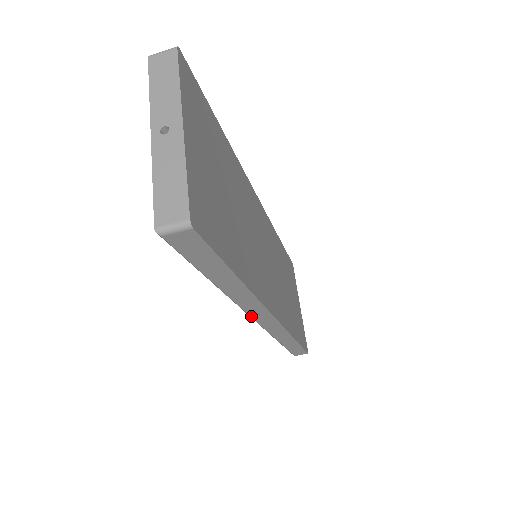
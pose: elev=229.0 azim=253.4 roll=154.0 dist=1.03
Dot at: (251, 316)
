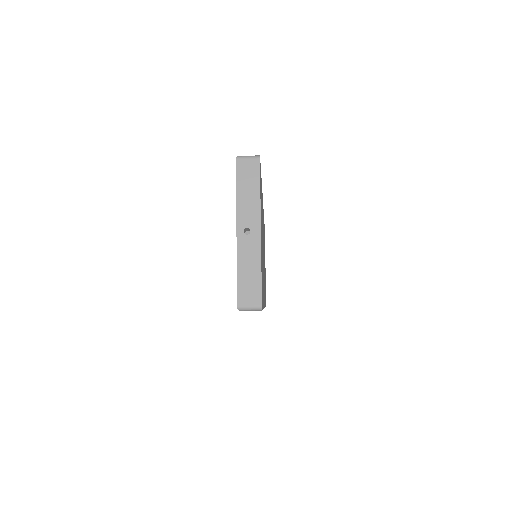
Dot at: occluded
